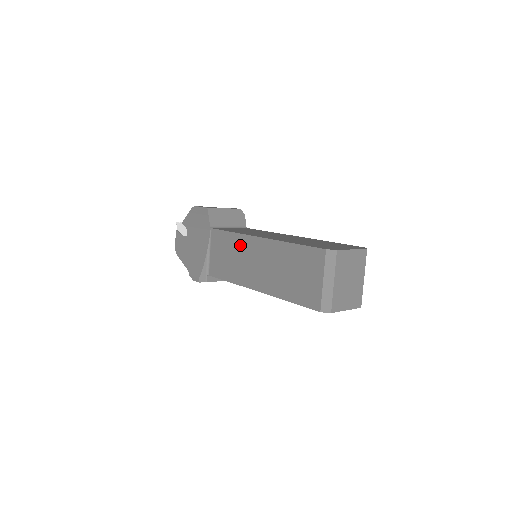
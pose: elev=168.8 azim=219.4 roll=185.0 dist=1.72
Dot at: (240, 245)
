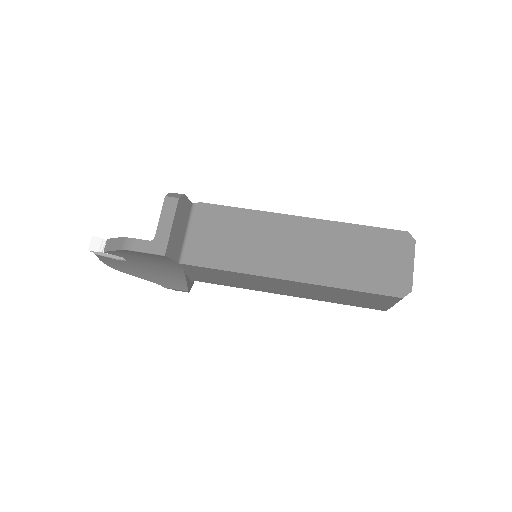
Dot at: (251, 279)
